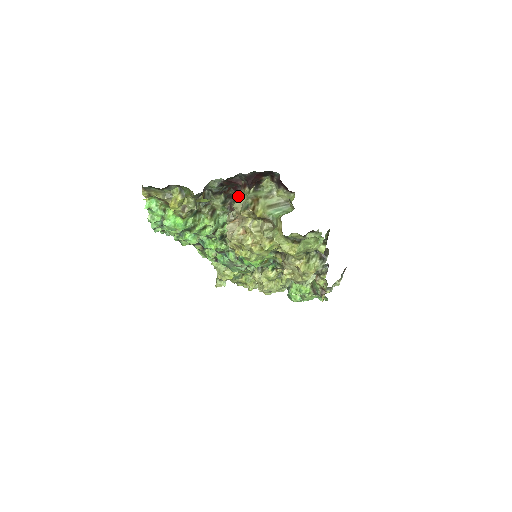
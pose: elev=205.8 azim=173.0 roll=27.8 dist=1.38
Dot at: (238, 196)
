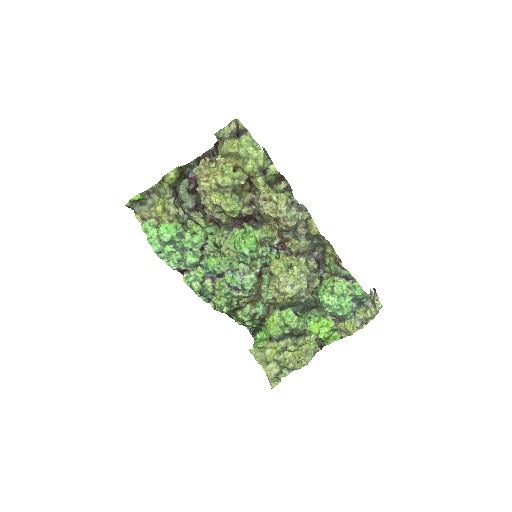
Dot at: occluded
